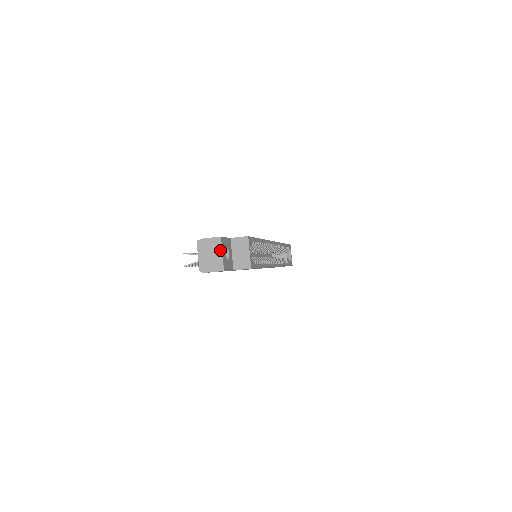
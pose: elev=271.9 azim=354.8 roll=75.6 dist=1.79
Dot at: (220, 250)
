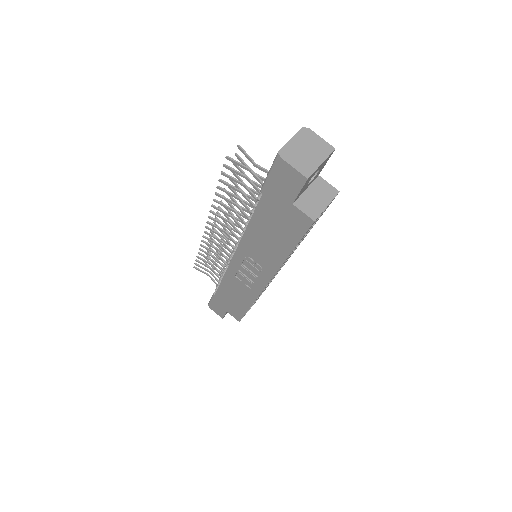
Dot at: (323, 158)
